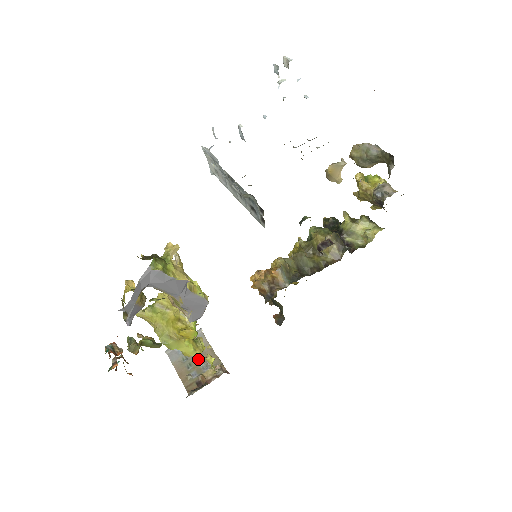
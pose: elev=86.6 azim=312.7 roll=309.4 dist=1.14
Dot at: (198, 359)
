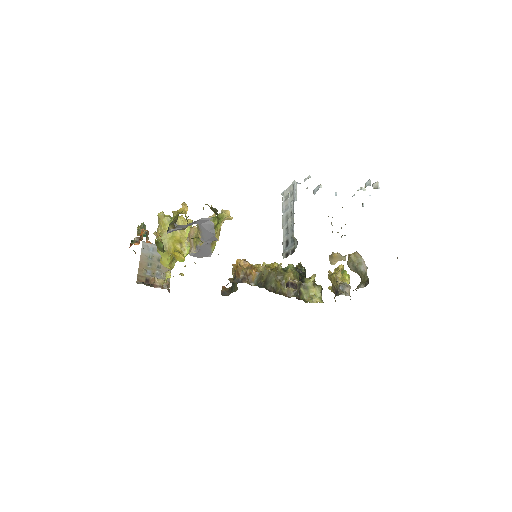
Dot at: (158, 266)
